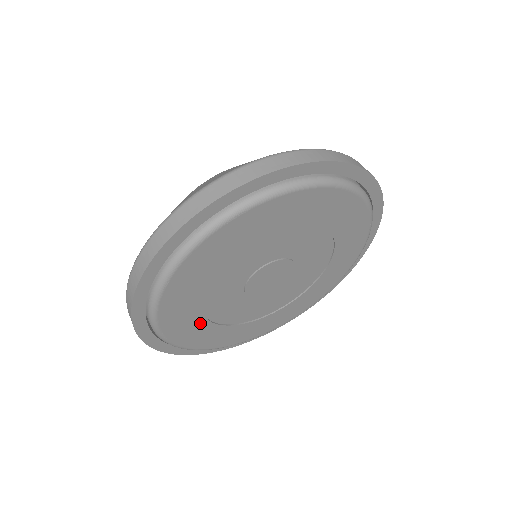
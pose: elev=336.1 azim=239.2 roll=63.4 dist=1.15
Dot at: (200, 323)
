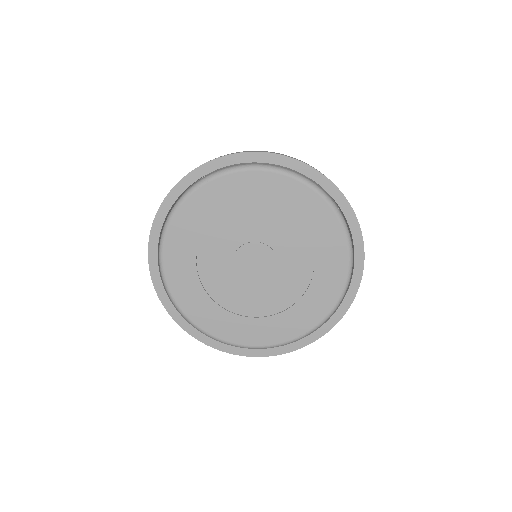
Dot at: (202, 296)
